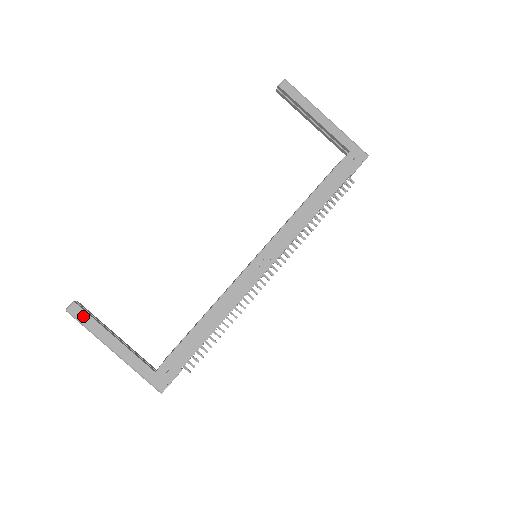
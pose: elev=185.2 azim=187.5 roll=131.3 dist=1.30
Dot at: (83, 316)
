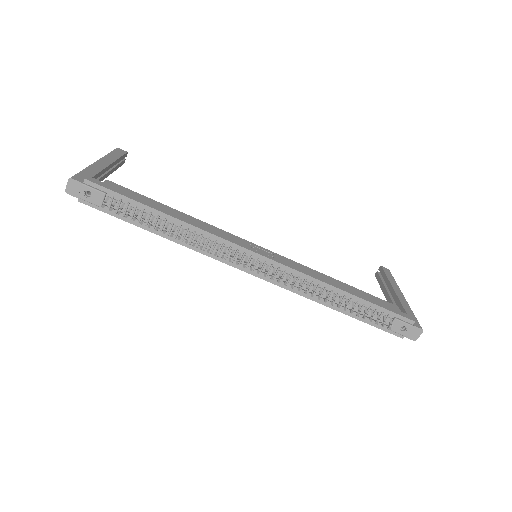
Dot at: (119, 153)
